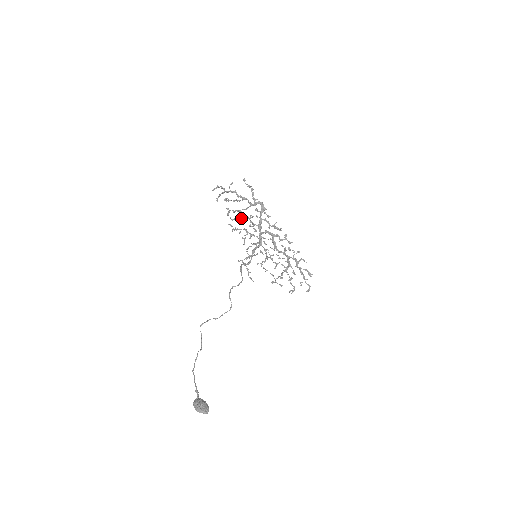
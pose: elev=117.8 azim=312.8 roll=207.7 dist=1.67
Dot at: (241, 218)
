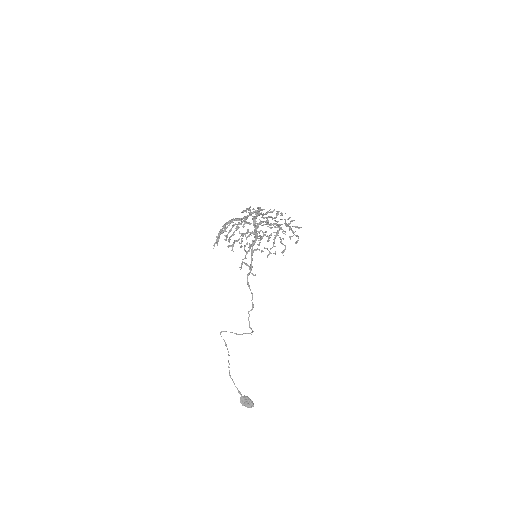
Dot at: occluded
